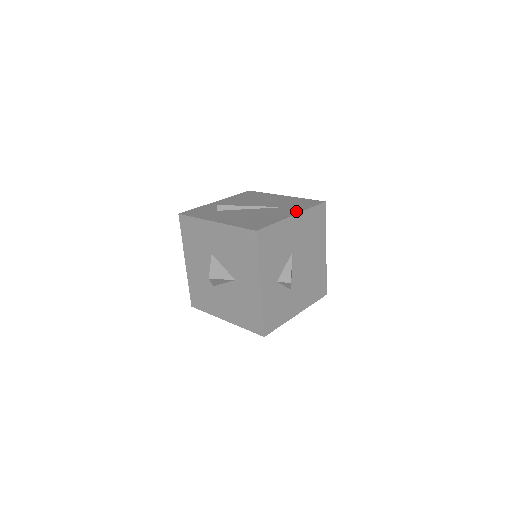
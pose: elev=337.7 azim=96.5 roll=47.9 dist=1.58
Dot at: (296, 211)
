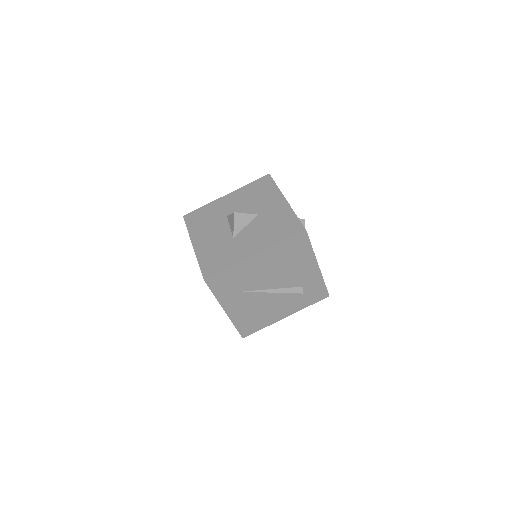
Dot at: occluded
